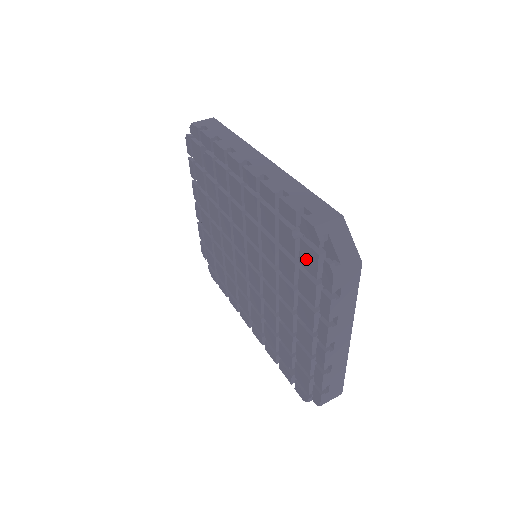
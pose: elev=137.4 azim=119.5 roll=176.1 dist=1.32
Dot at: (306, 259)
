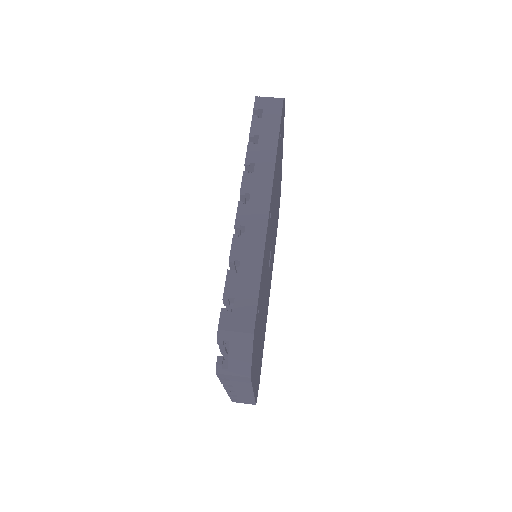
Dot at: occluded
